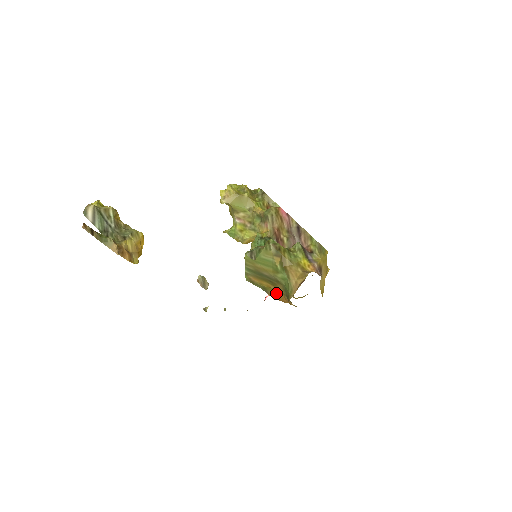
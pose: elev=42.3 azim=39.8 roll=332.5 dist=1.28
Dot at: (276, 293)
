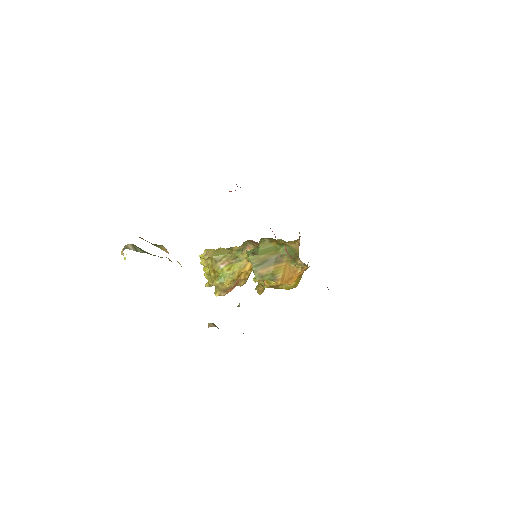
Dot at: (283, 272)
